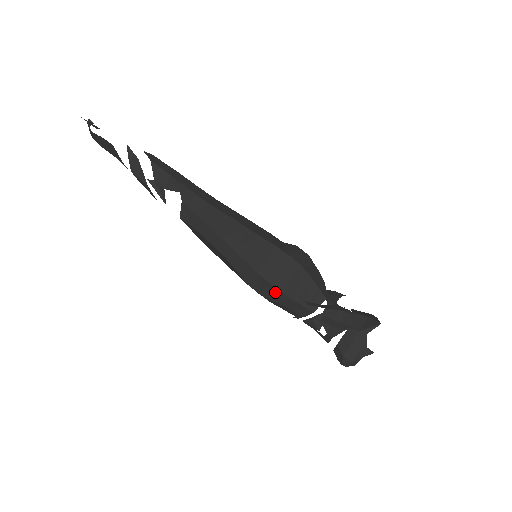
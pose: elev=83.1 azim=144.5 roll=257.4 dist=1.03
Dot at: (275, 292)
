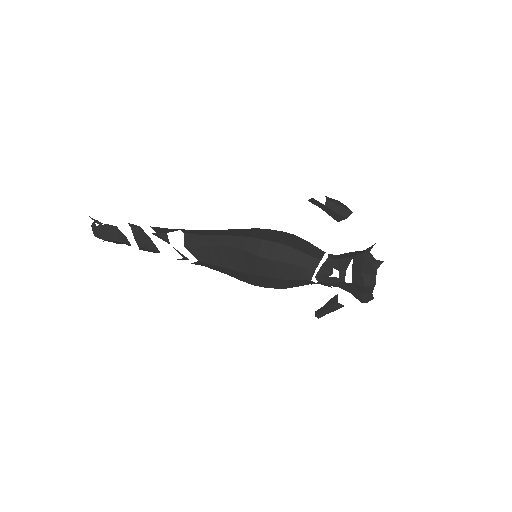
Dot at: (283, 250)
